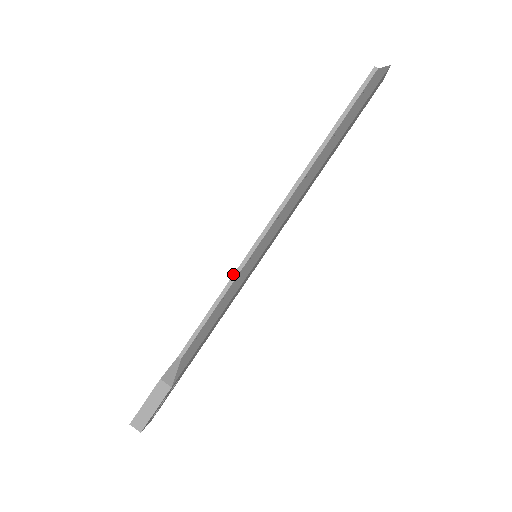
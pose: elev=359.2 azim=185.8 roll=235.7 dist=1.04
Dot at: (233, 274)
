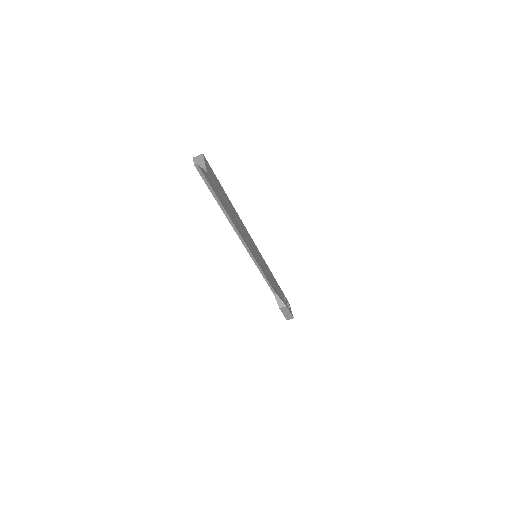
Dot at: occluded
